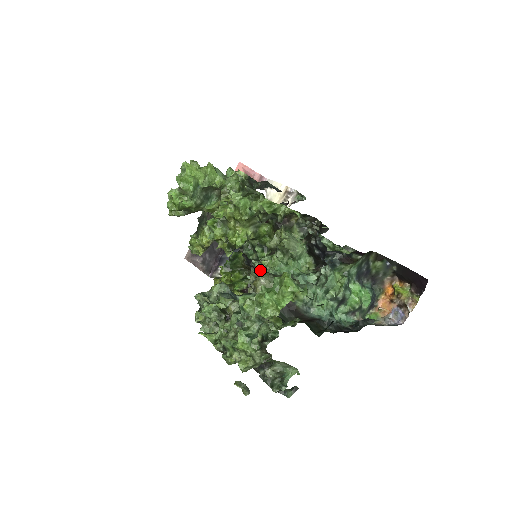
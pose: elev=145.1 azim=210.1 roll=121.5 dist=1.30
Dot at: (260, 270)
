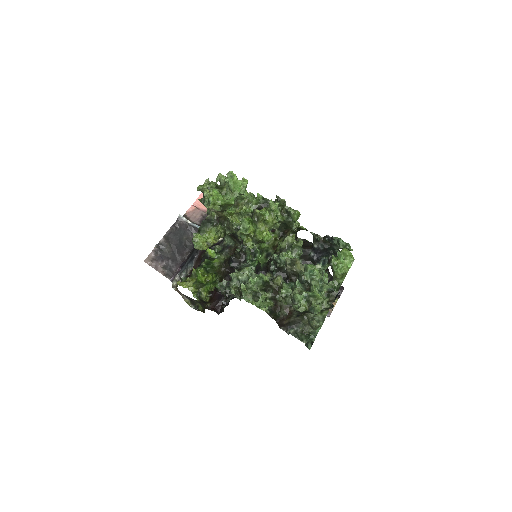
Dot at: (280, 260)
